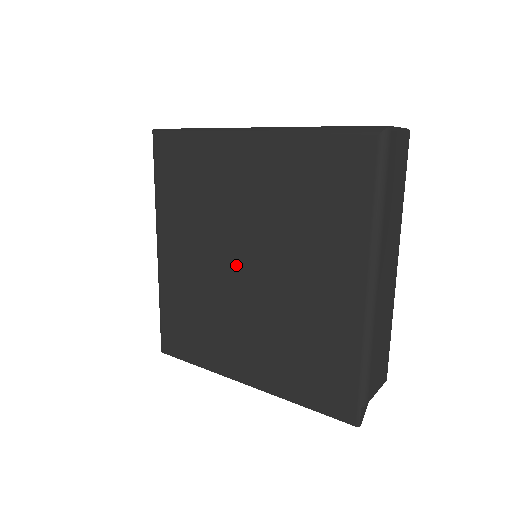
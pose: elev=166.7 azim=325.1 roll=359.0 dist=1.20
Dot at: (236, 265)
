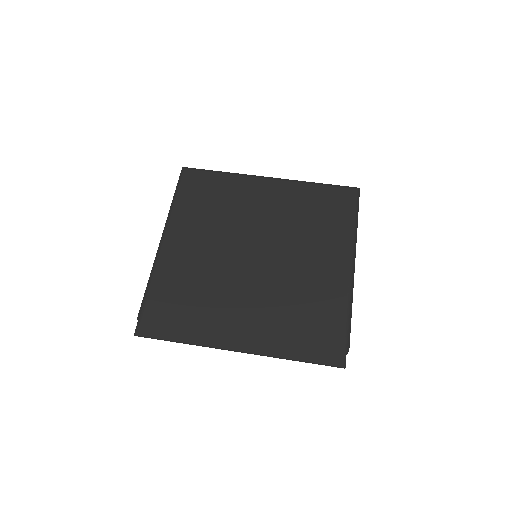
Dot at: (245, 254)
